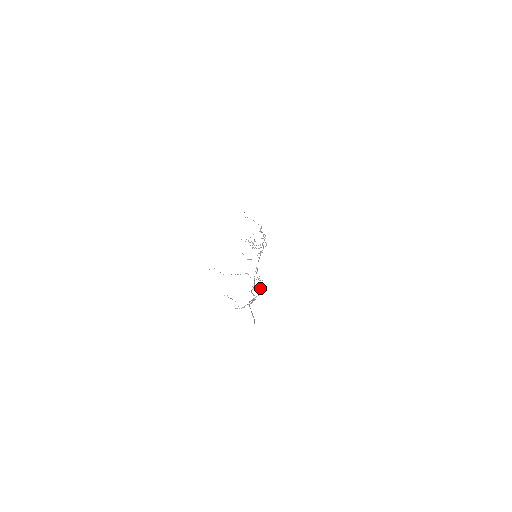
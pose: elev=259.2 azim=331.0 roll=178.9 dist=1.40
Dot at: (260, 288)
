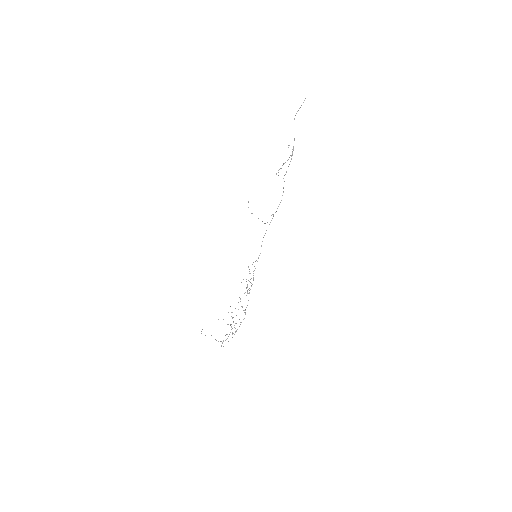
Dot at: occluded
